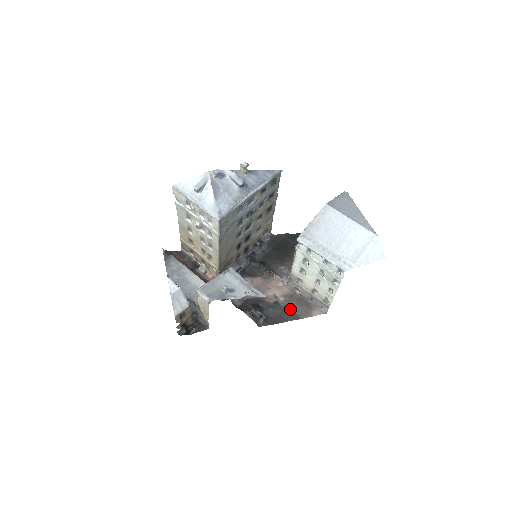
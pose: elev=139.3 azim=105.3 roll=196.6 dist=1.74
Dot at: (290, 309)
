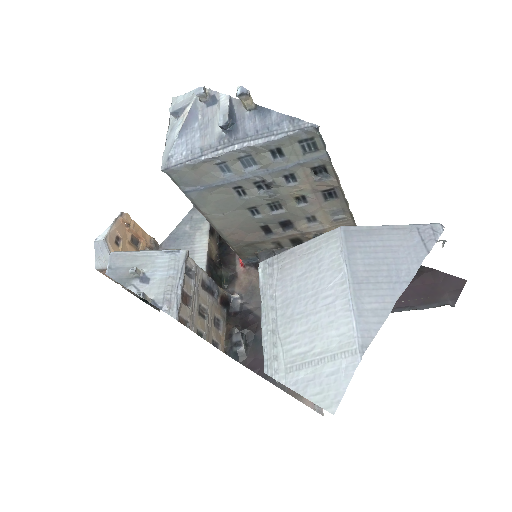
Dot at: occluded
